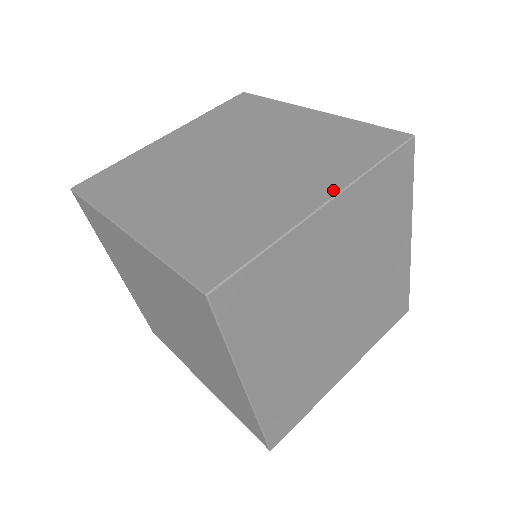
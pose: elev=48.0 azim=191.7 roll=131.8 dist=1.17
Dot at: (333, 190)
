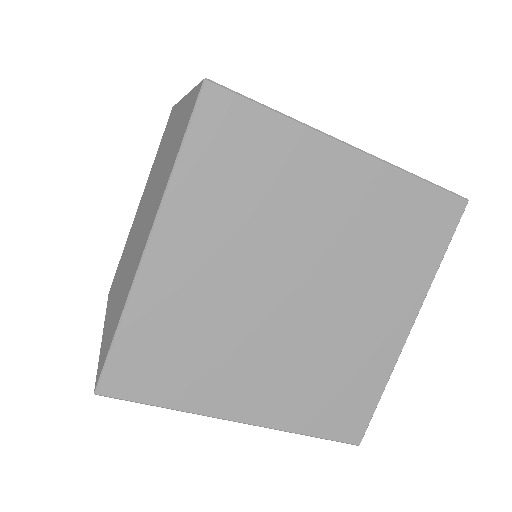
Dot at: (153, 220)
